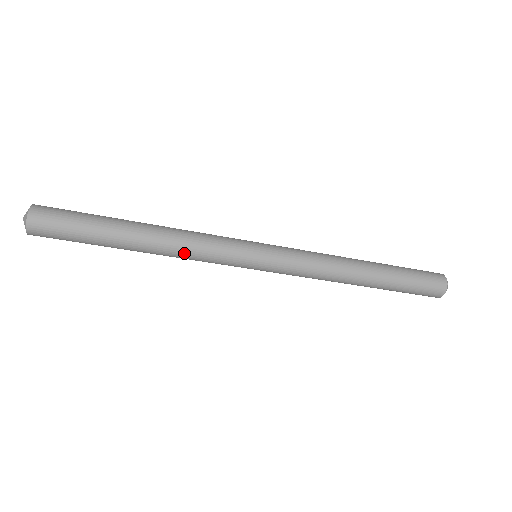
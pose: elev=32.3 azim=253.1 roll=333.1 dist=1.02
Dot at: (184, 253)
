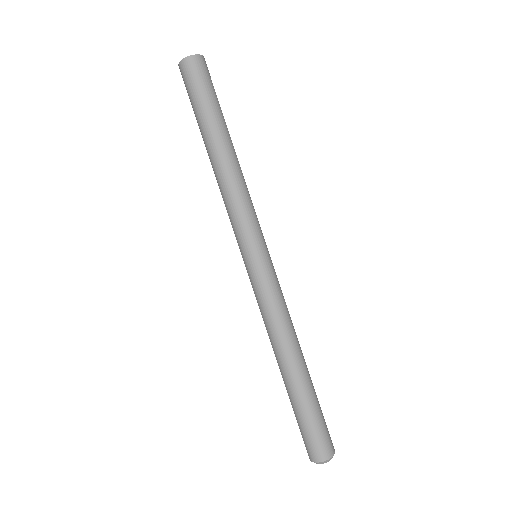
Dot at: (228, 189)
